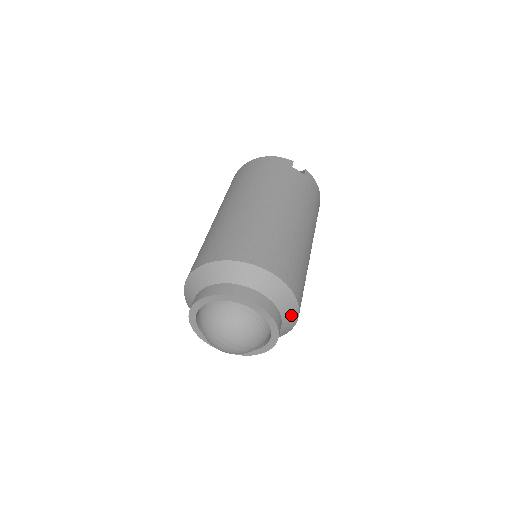
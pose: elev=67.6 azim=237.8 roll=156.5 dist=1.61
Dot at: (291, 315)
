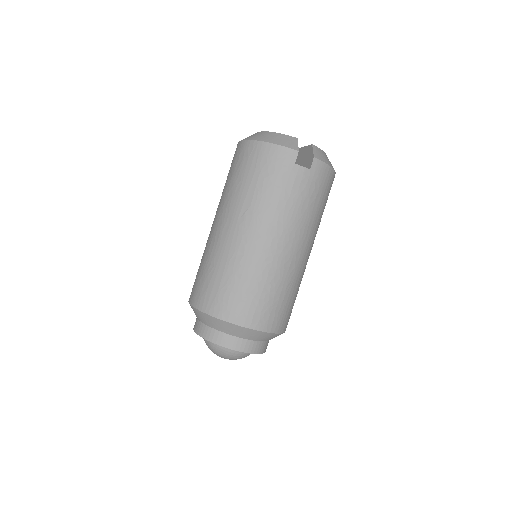
Dot at: occluded
